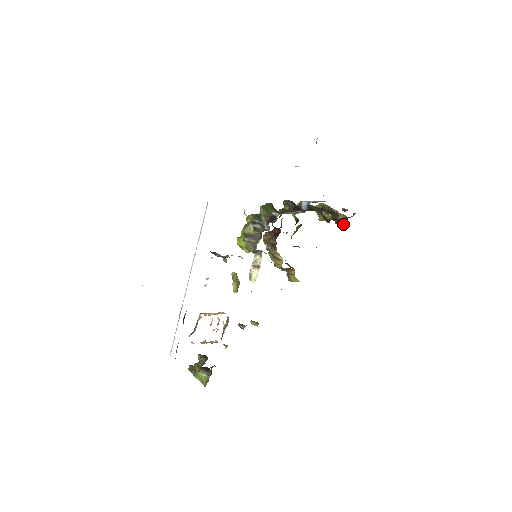
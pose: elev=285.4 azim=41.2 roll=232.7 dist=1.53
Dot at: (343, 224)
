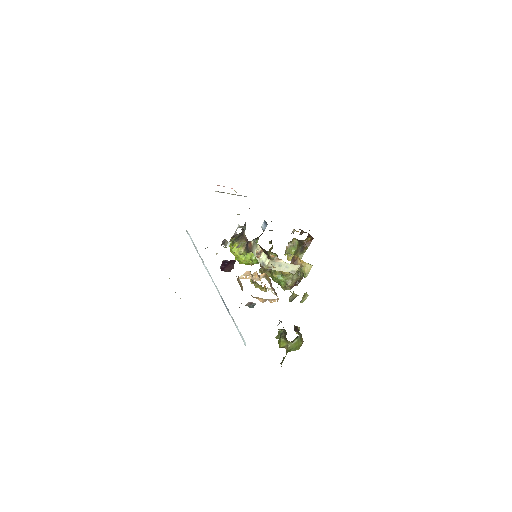
Dot at: occluded
